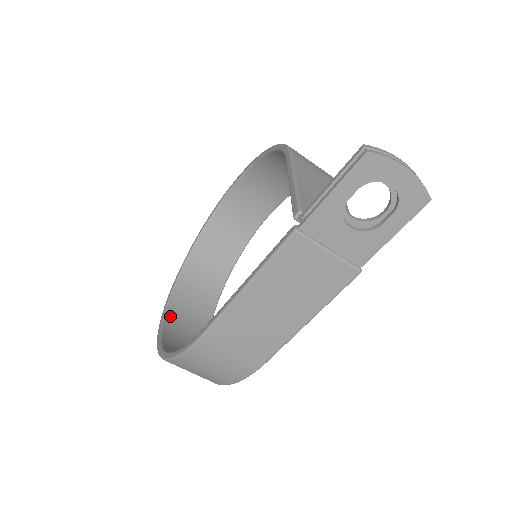
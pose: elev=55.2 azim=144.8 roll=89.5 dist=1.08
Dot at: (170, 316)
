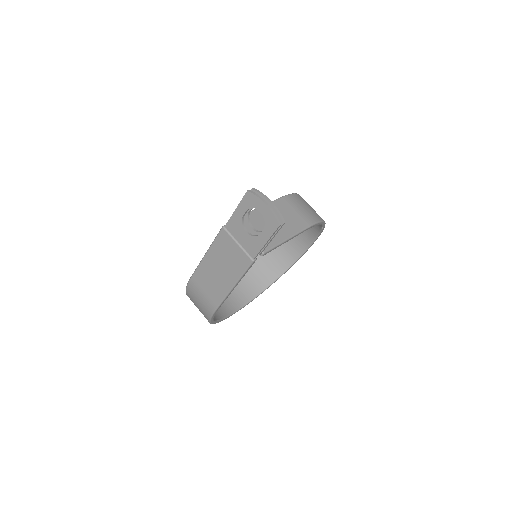
Dot at: occluded
